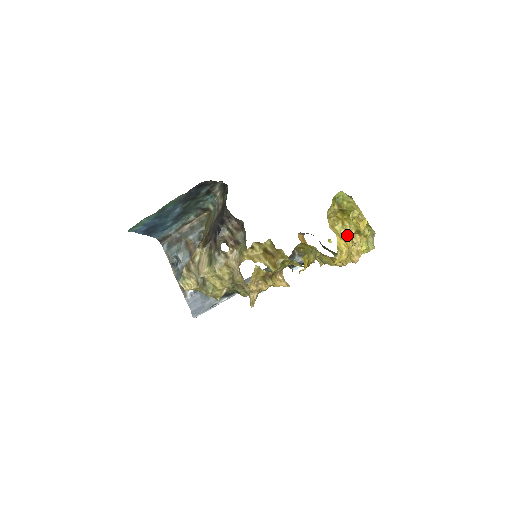
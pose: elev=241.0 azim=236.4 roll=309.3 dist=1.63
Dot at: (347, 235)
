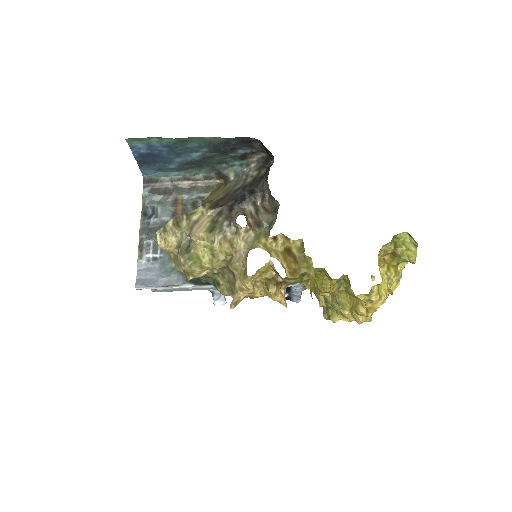
Dot at: (387, 284)
